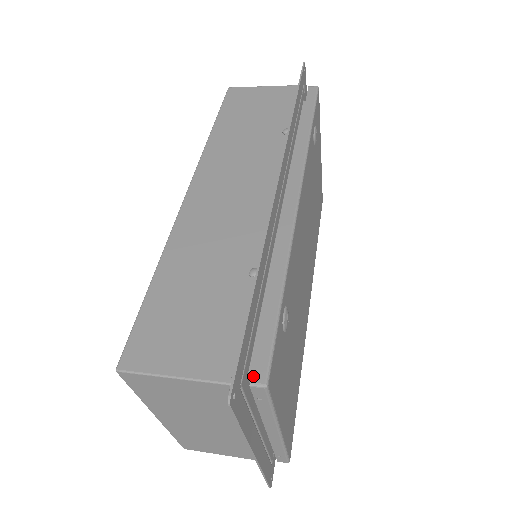
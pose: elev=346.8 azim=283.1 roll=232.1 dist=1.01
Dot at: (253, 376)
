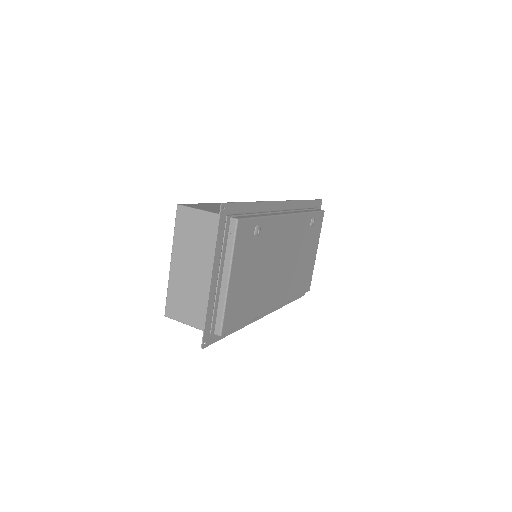
Dot at: (234, 217)
